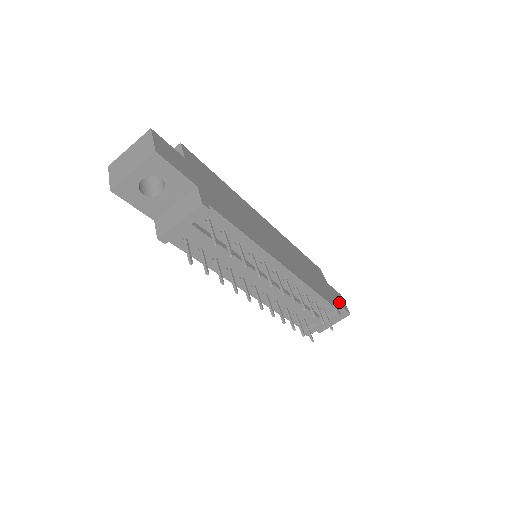
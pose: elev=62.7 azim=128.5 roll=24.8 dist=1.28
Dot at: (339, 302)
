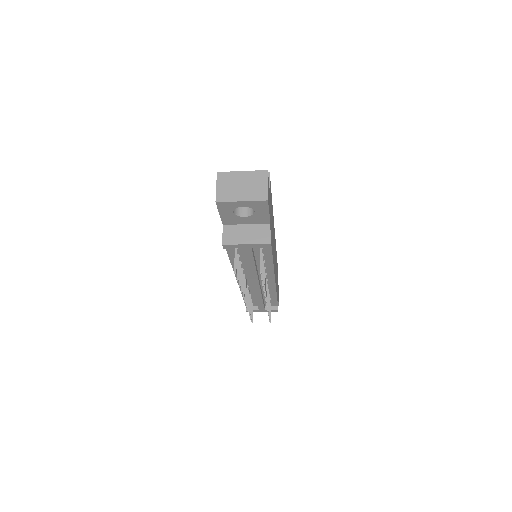
Dot at: (278, 297)
